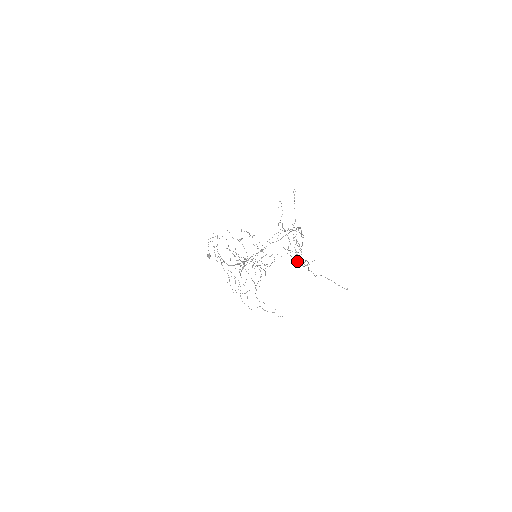
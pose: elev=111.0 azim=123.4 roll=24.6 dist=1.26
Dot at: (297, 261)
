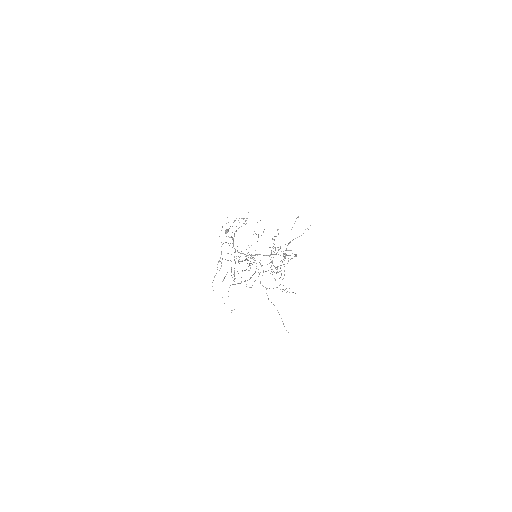
Dot at: occluded
